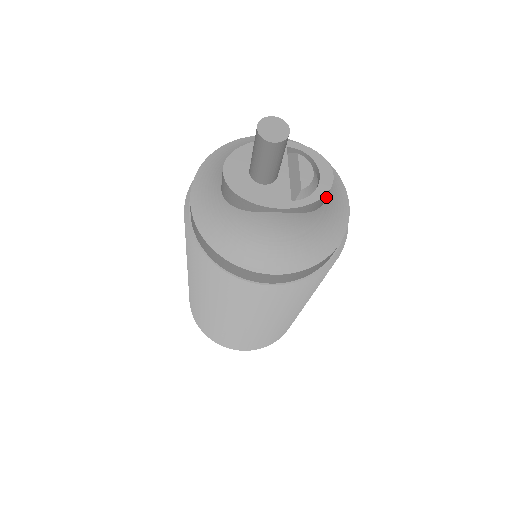
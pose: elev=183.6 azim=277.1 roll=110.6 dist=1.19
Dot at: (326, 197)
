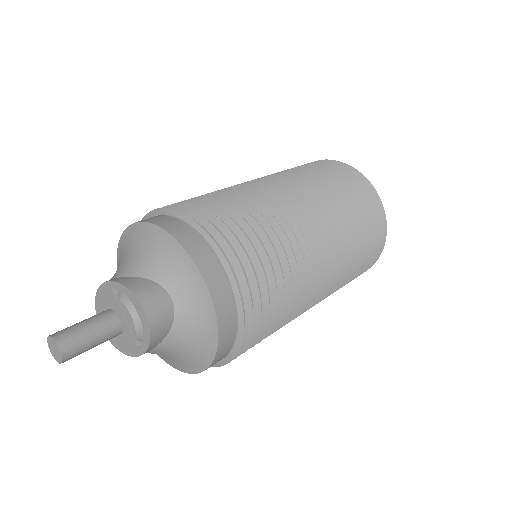
Dot at: (175, 306)
